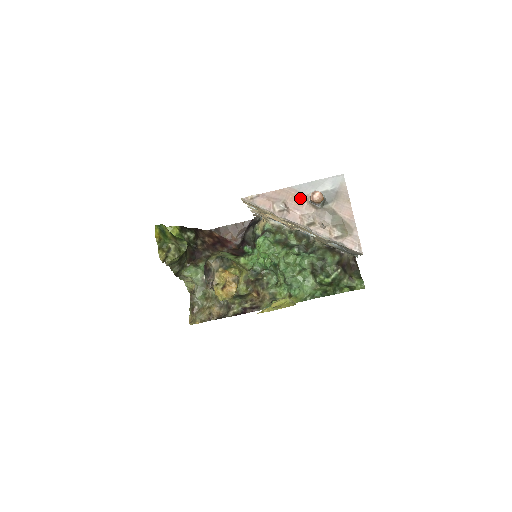
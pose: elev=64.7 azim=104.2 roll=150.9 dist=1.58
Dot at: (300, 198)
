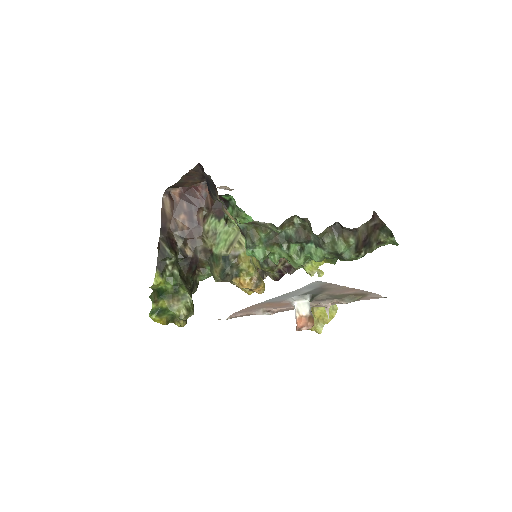
Dot at: (279, 303)
